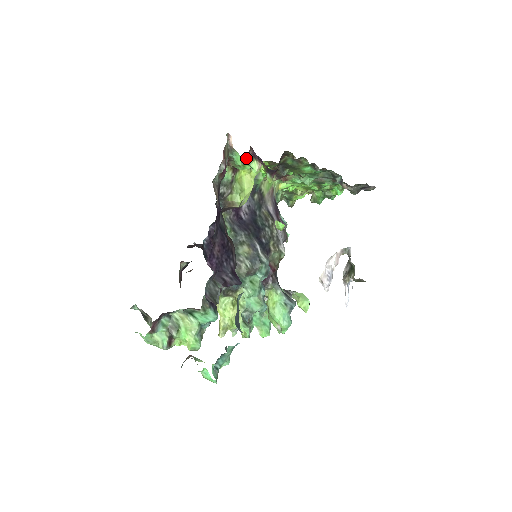
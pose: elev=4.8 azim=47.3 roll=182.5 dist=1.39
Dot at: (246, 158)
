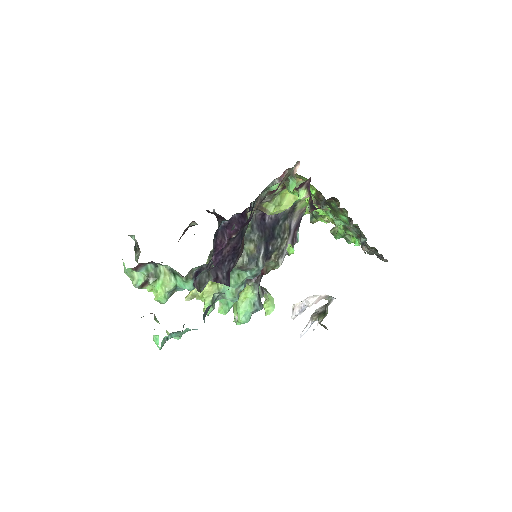
Dot at: (300, 184)
